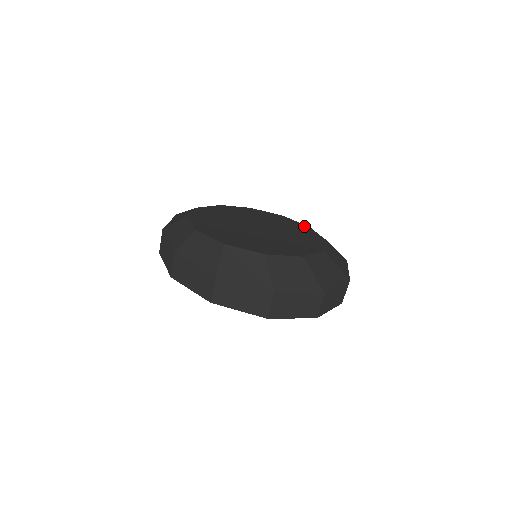
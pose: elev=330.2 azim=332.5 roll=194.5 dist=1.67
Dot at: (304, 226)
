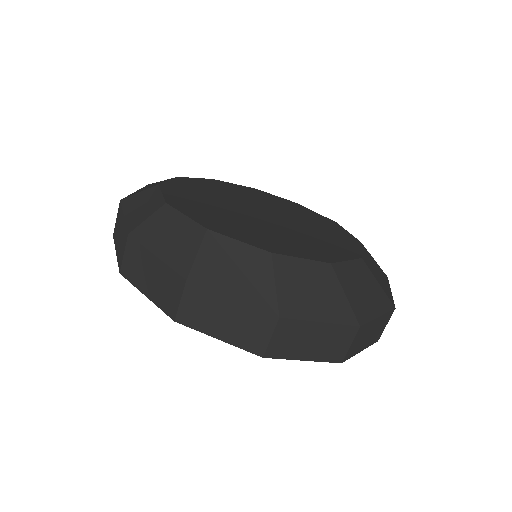
Dot at: (330, 221)
